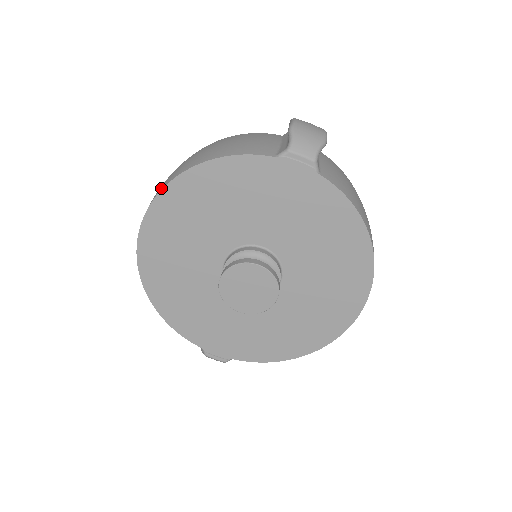
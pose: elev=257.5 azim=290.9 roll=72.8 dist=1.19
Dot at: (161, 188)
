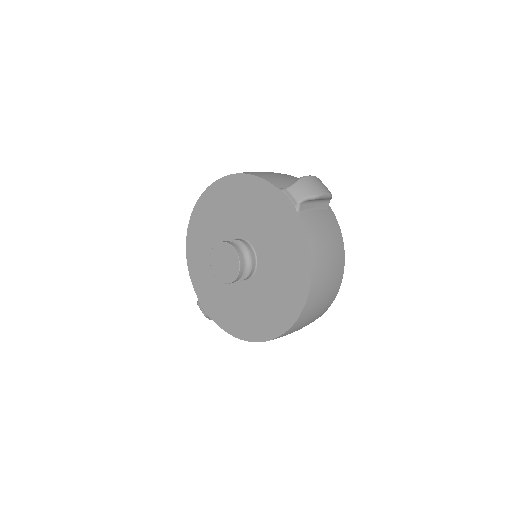
Dot at: (219, 179)
